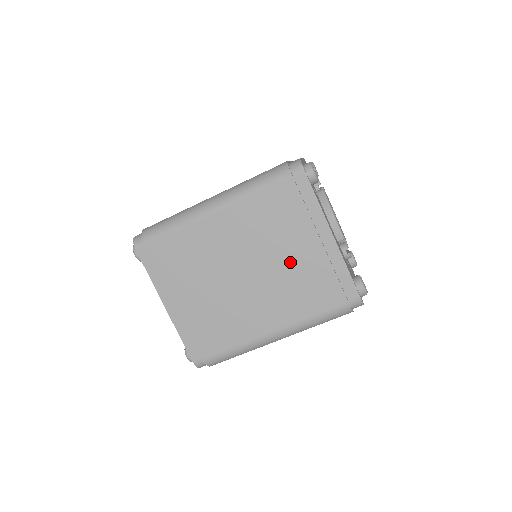
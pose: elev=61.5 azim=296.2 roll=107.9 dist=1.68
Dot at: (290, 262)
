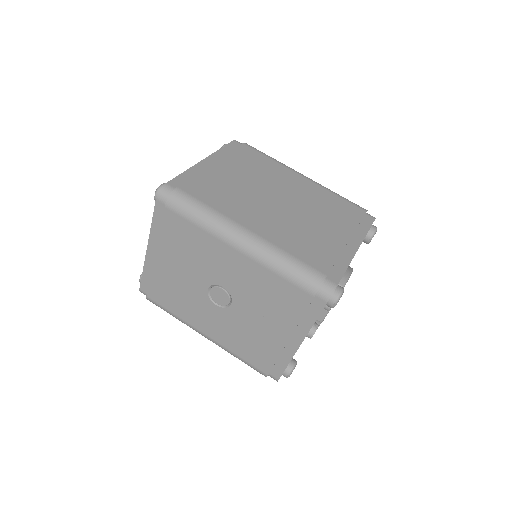
Dot at: (315, 226)
